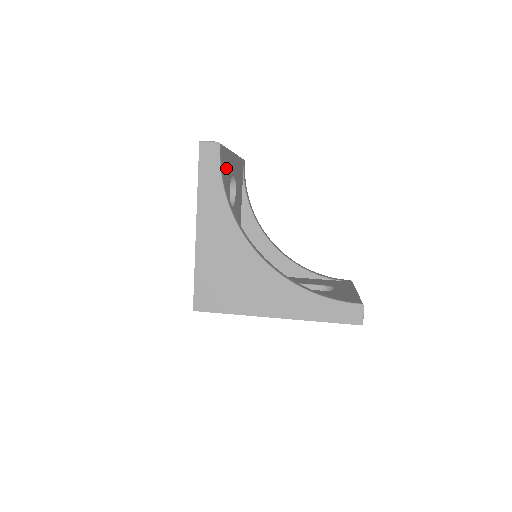
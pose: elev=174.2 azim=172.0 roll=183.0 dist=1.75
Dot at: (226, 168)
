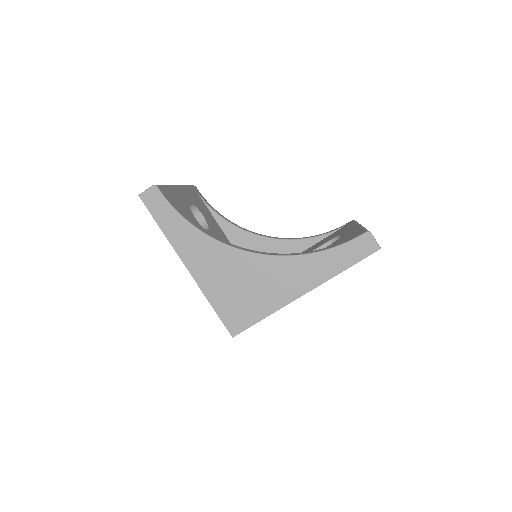
Dot at: (177, 202)
